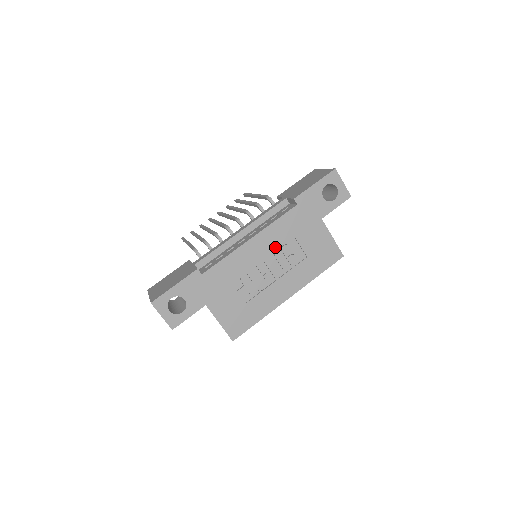
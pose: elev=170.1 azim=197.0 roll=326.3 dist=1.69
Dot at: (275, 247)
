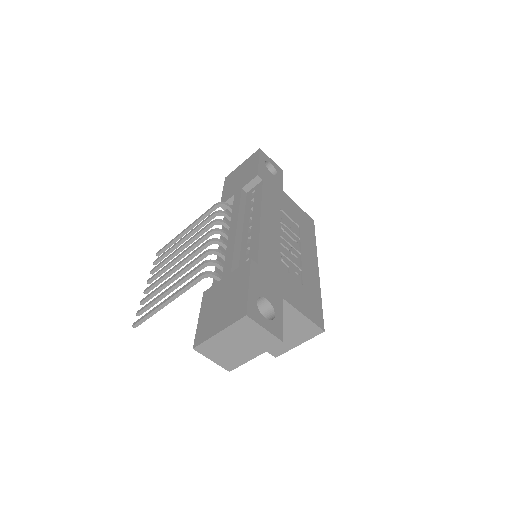
Dot at: (278, 222)
